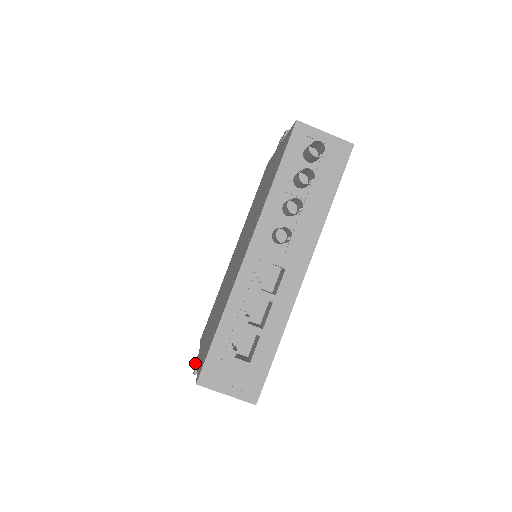
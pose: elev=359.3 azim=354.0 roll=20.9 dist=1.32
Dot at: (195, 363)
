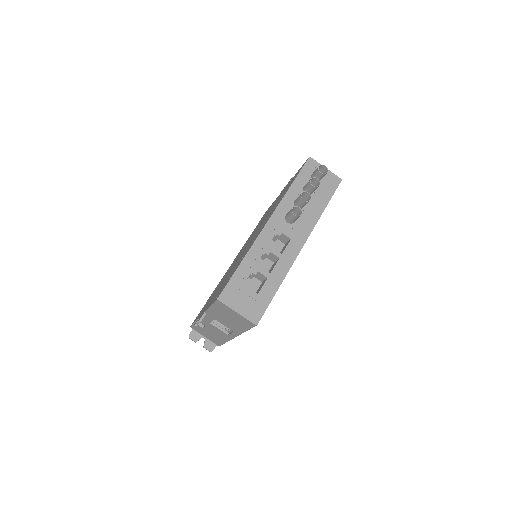
Dot at: (195, 323)
